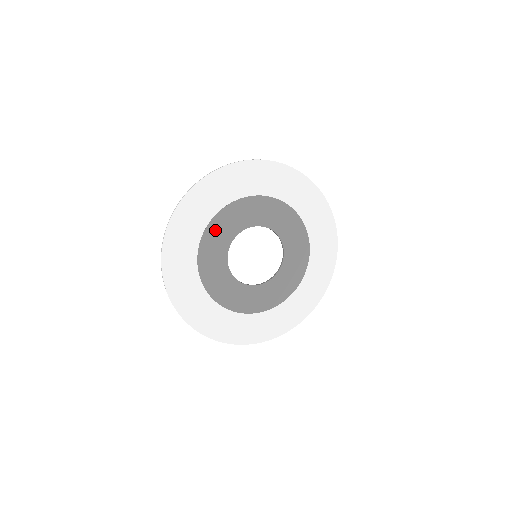
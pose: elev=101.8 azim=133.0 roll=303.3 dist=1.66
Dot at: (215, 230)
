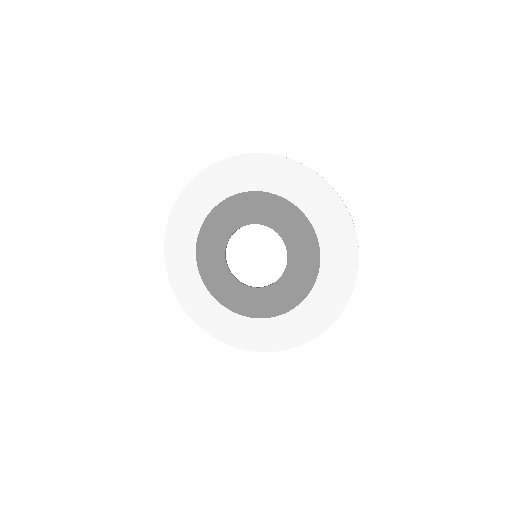
Dot at: (214, 222)
